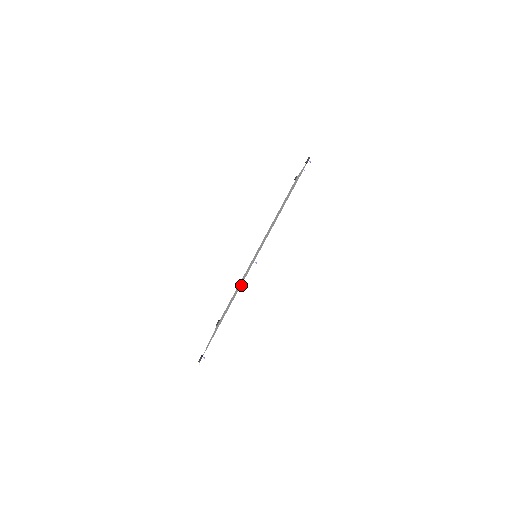
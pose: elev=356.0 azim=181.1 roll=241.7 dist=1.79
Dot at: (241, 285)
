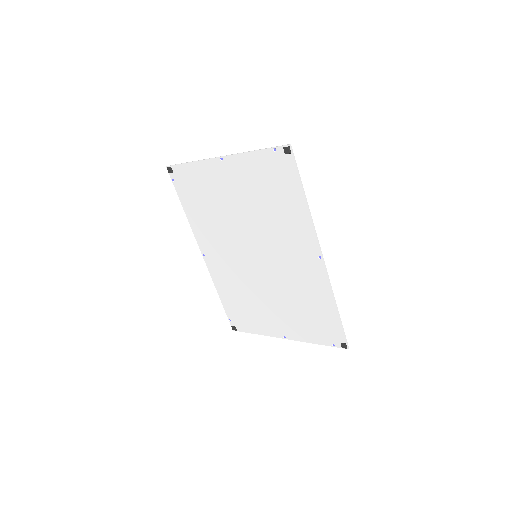
Dot at: (329, 280)
